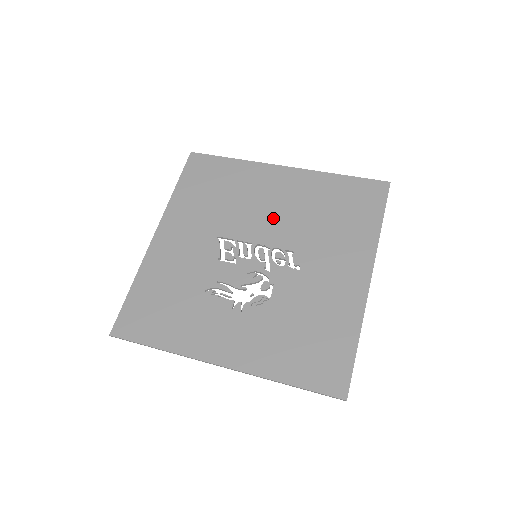
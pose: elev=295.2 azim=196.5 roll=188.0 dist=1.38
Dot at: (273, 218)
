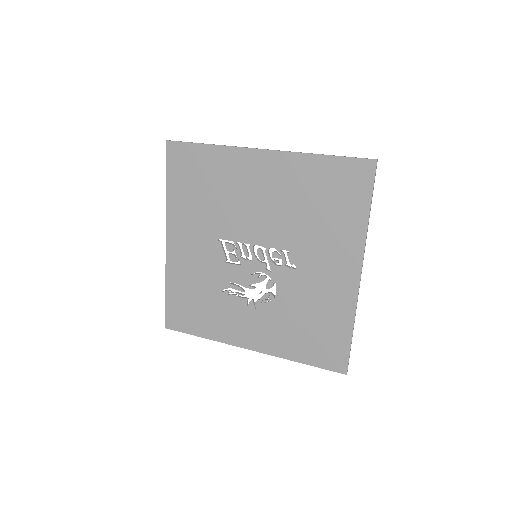
Dot at: (263, 216)
